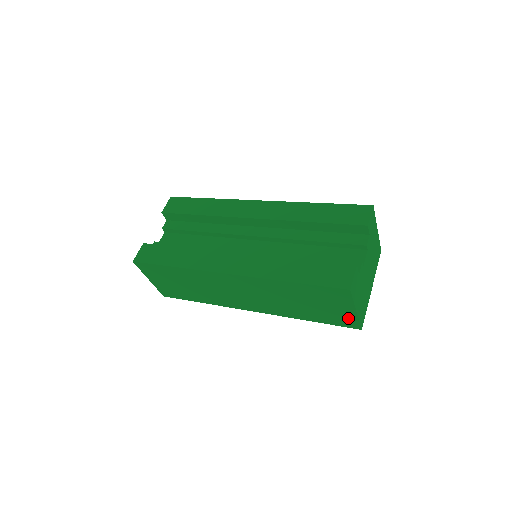
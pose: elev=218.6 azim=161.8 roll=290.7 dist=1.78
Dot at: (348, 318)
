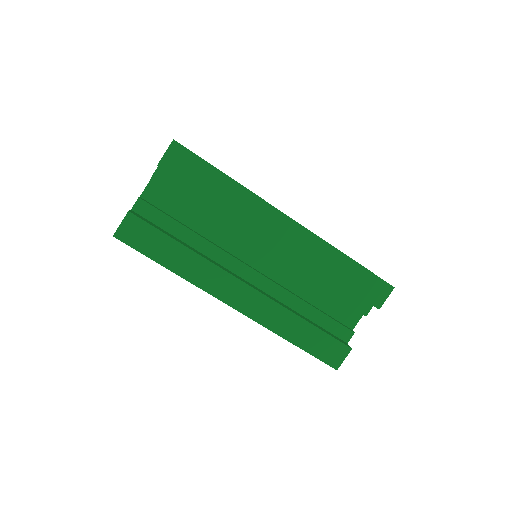
Dot at: occluded
